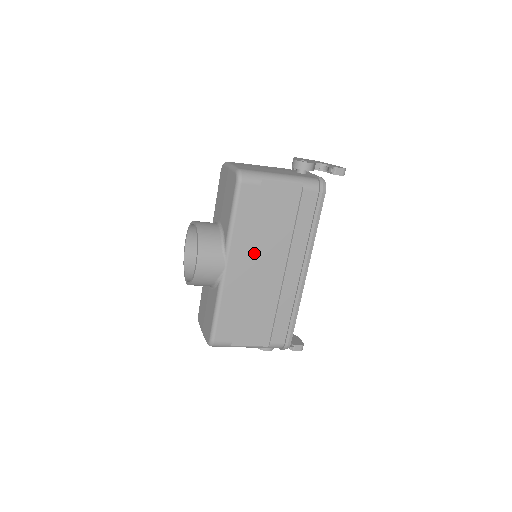
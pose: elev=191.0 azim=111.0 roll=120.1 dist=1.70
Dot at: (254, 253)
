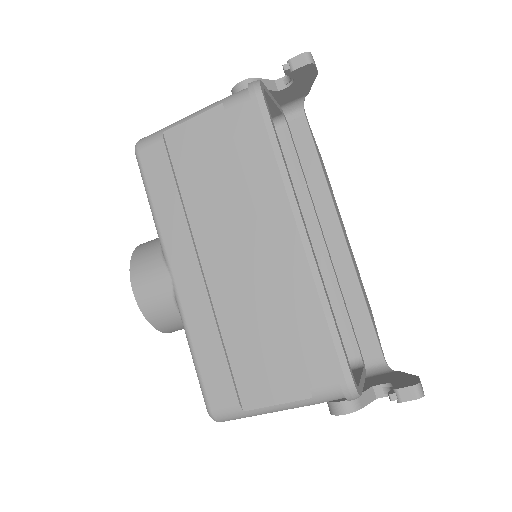
Dot at: (204, 240)
